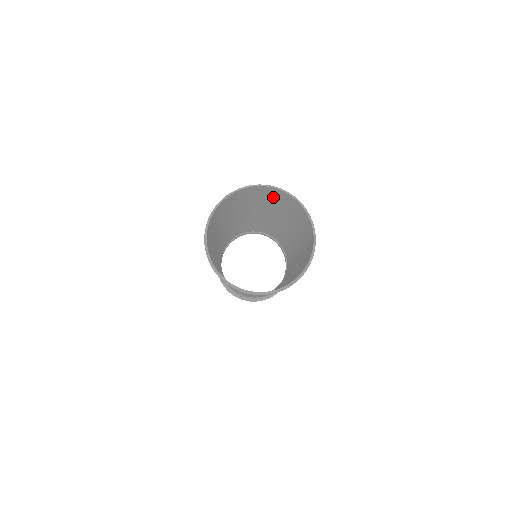
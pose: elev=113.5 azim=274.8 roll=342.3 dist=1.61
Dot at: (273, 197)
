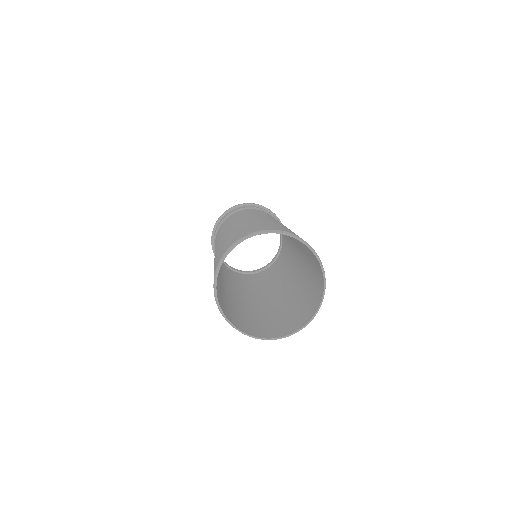
Dot at: occluded
